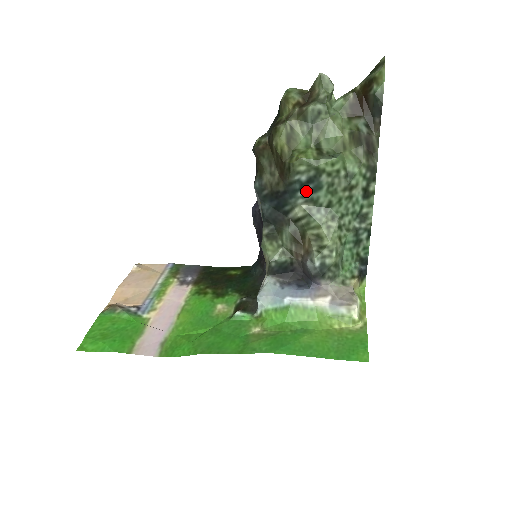
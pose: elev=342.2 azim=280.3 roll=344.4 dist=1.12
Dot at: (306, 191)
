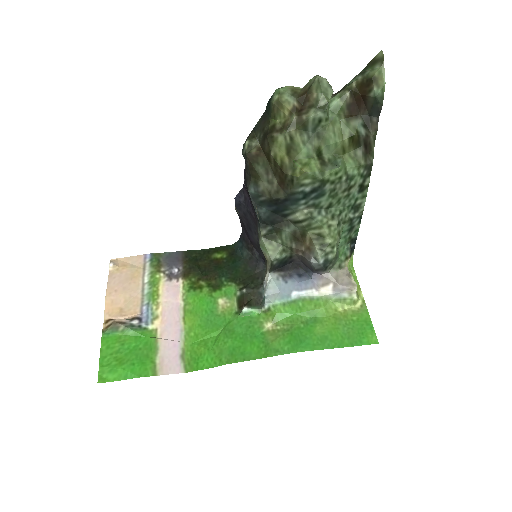
Dot at: (309, 199)
